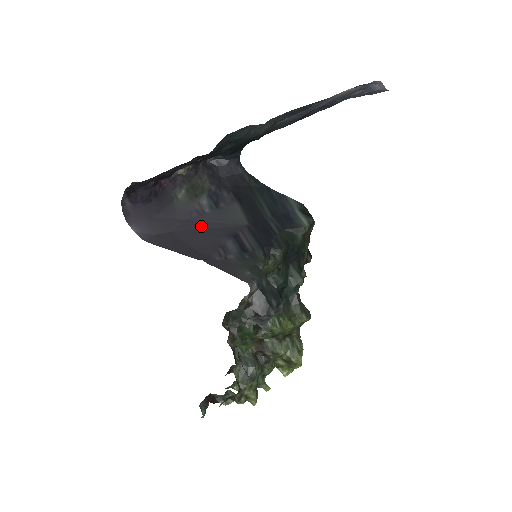
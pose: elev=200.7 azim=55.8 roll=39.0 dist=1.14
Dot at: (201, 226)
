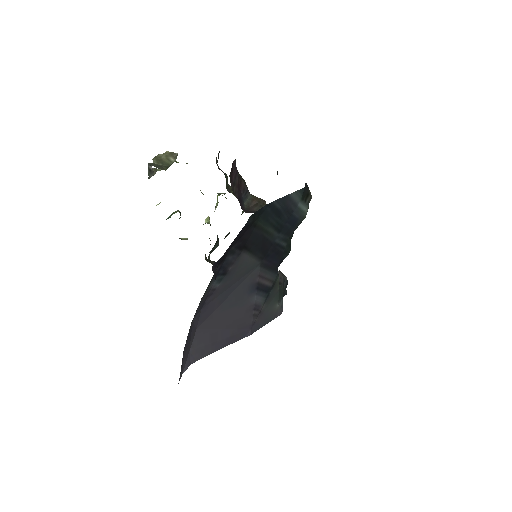
Dot at: (220, 302)
